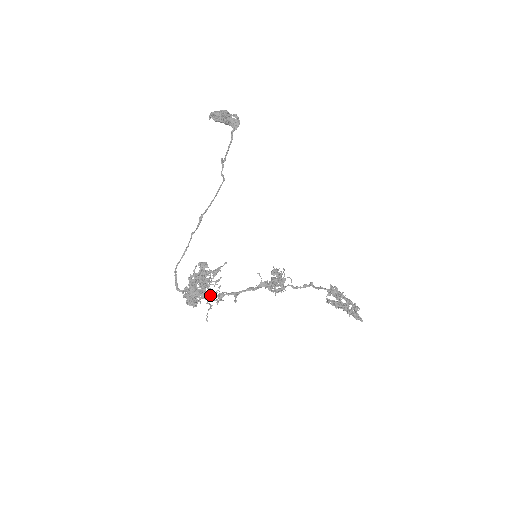
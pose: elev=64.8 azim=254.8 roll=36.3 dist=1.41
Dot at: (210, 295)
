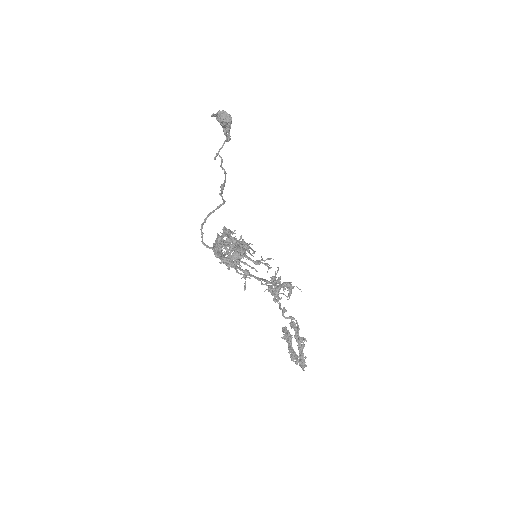
Dot at: (257, 260)
